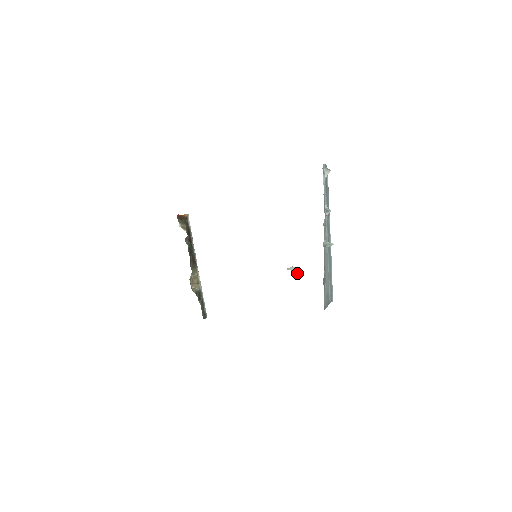
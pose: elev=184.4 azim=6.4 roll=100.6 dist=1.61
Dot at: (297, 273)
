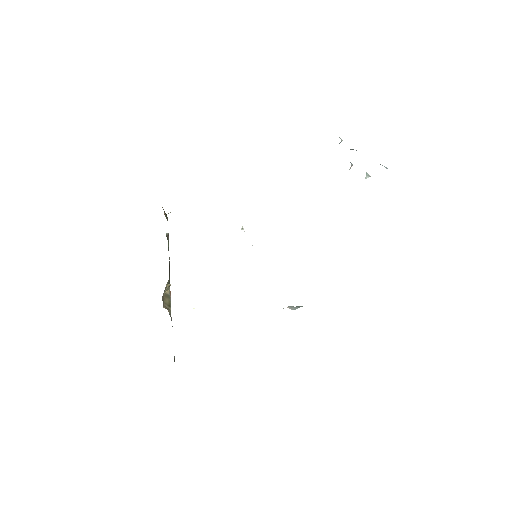
Dot at: occluded
